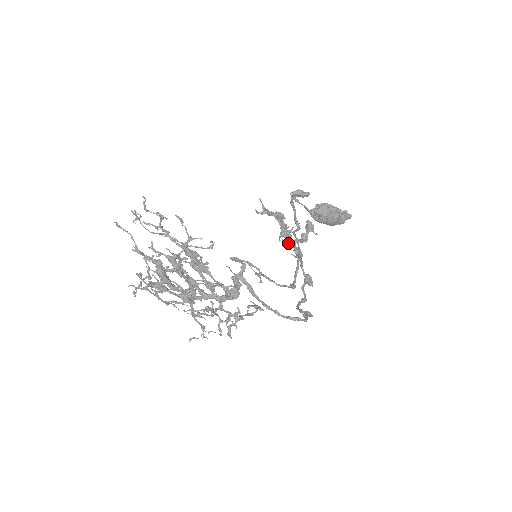
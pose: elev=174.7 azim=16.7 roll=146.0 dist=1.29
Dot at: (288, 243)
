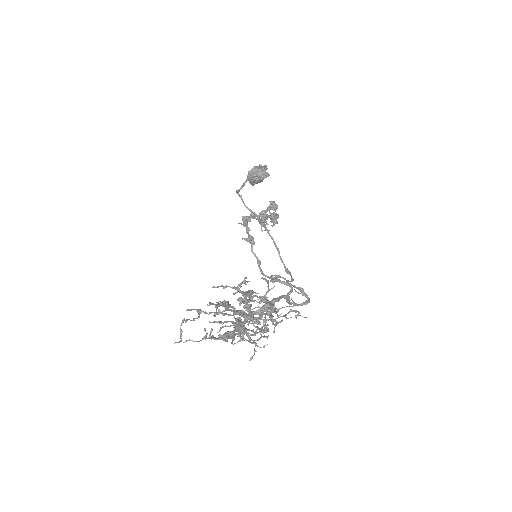
Dot at: (250, 221)
